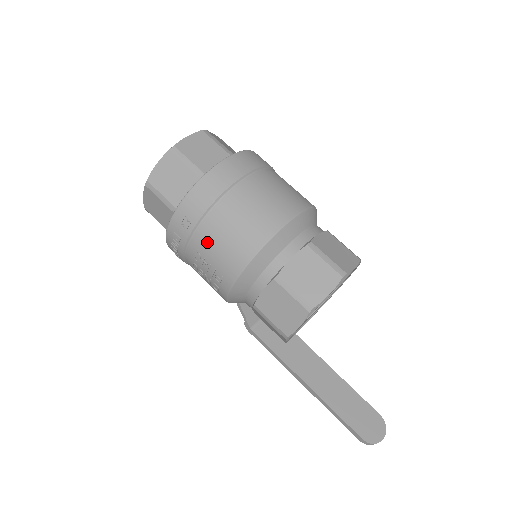
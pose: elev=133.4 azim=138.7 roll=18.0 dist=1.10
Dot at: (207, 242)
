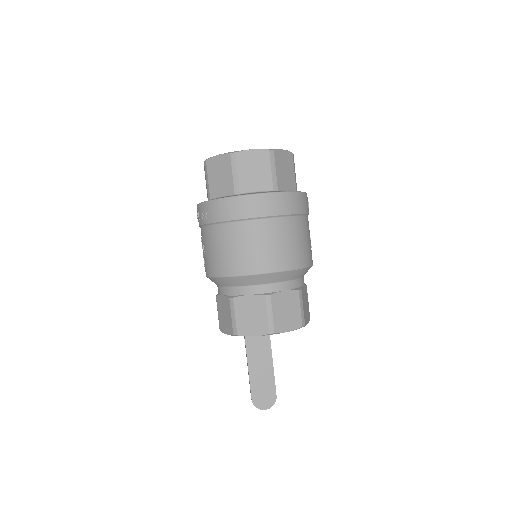
Dot at: (209, 240)
